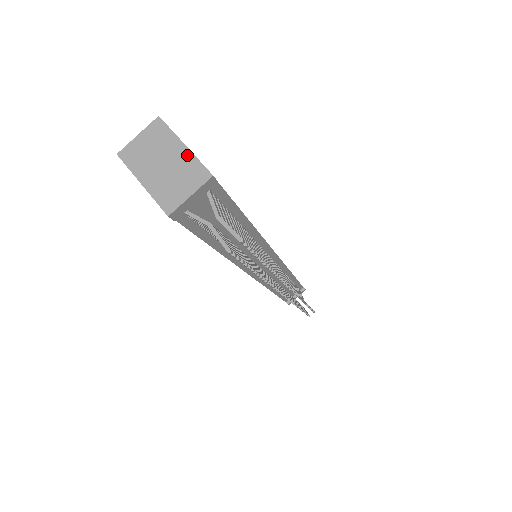
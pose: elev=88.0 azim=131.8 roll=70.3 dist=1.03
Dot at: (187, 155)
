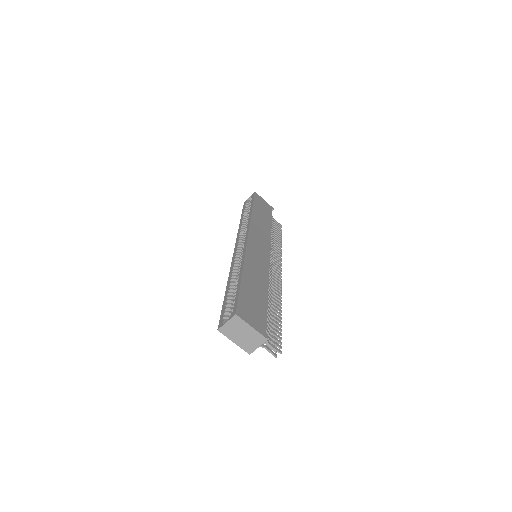
Dot at: (254, 332)
